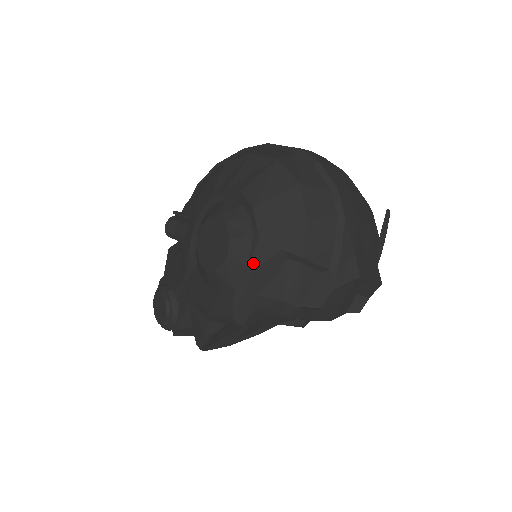
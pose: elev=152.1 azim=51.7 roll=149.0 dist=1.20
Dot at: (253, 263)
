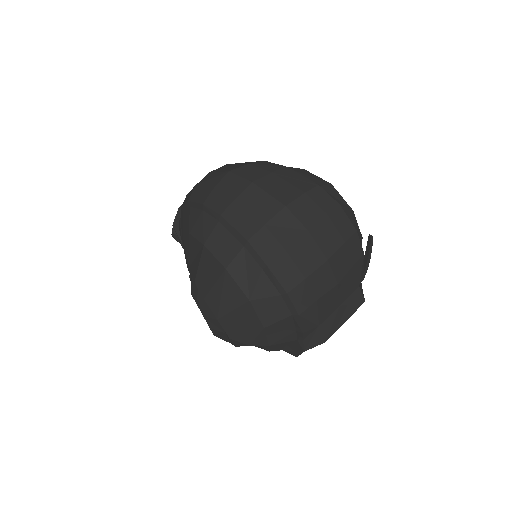
Dot at: (233, 344)
